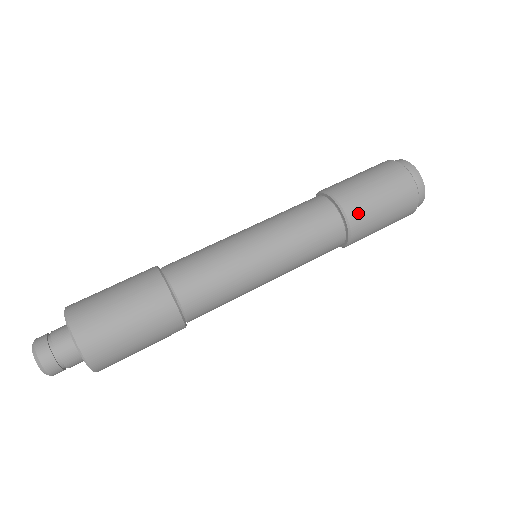
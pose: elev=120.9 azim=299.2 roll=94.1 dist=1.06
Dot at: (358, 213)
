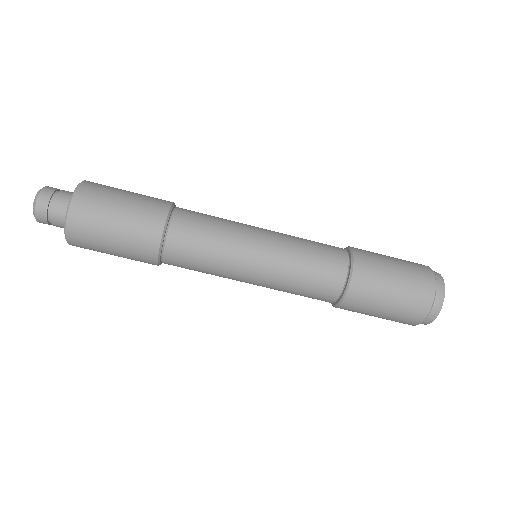
Dot at: (363, 284)
